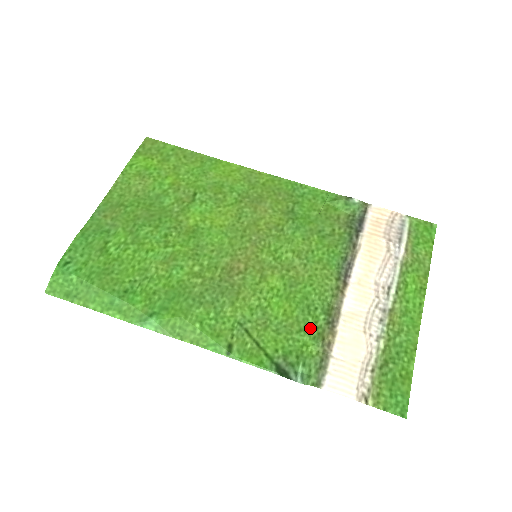
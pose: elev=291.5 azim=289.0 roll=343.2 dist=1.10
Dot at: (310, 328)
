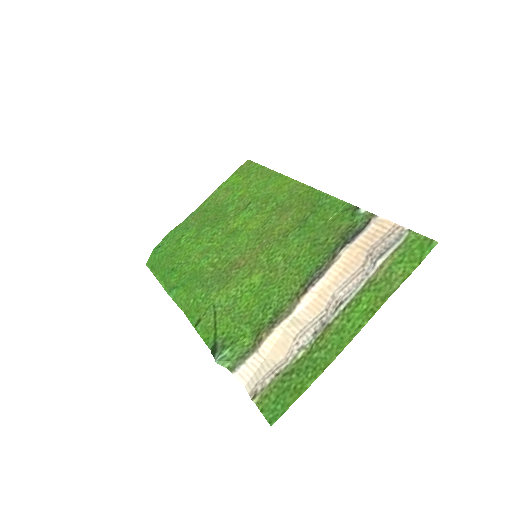
Dot at: (256, 323)
